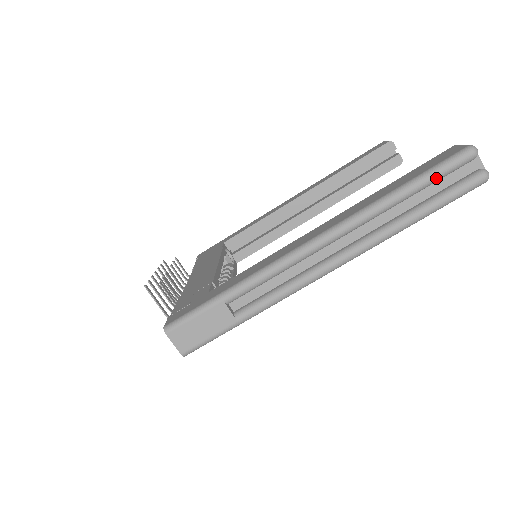
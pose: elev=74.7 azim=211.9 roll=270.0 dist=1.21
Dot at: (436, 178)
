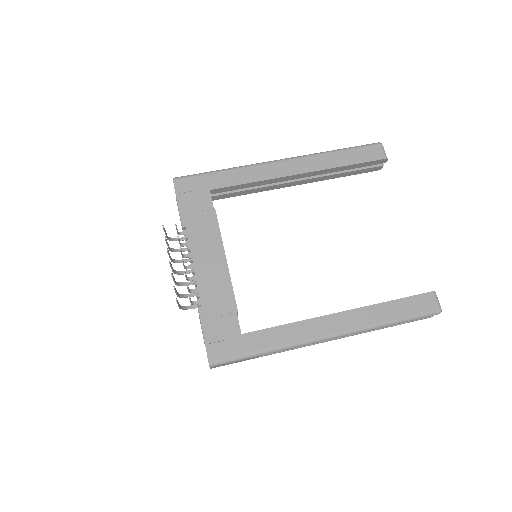
Dot at: occluded
